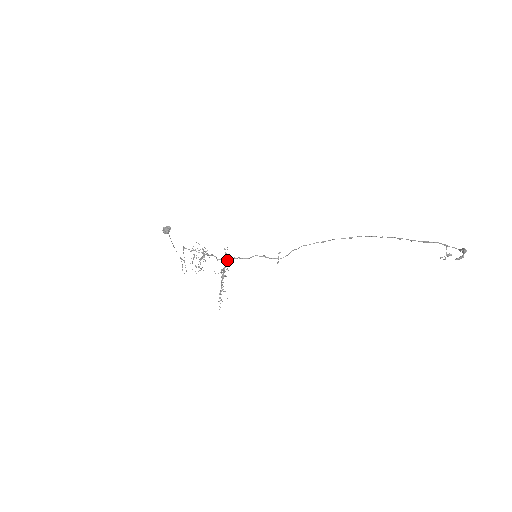
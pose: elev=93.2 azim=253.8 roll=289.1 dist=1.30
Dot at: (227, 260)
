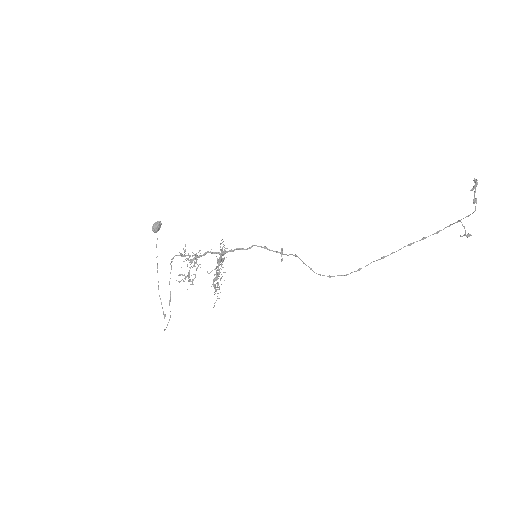
Dot at: (223, 253)
